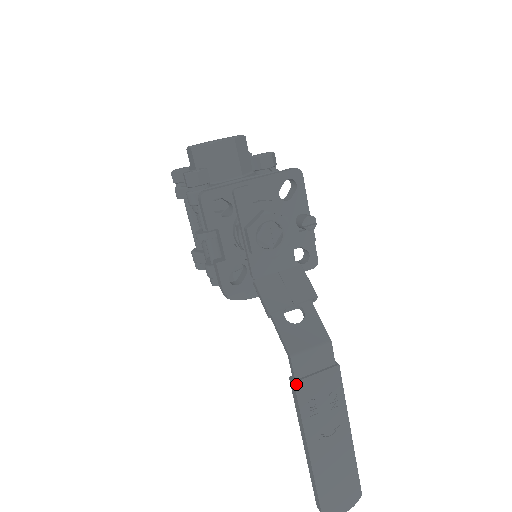
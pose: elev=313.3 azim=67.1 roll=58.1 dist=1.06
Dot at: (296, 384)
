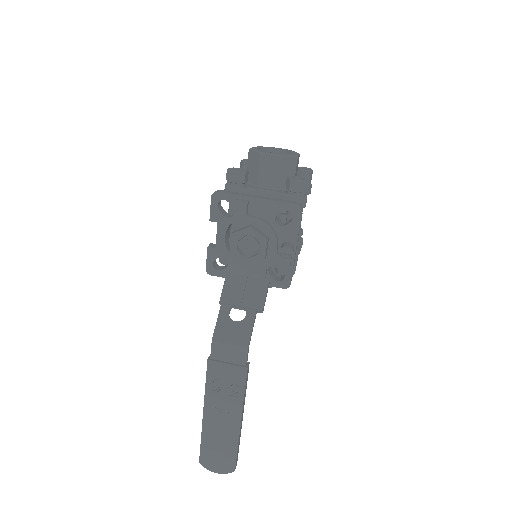
Dot at: (209, 361)
